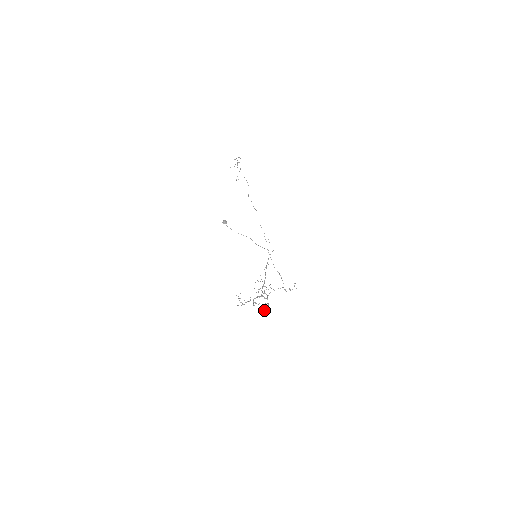
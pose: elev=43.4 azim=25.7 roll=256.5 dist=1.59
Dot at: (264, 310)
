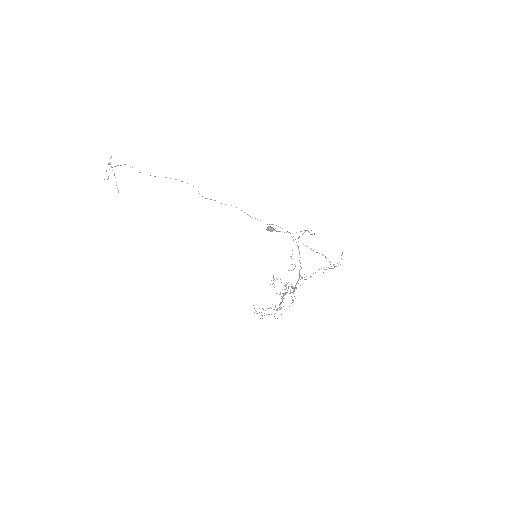
Dot at: occluded
